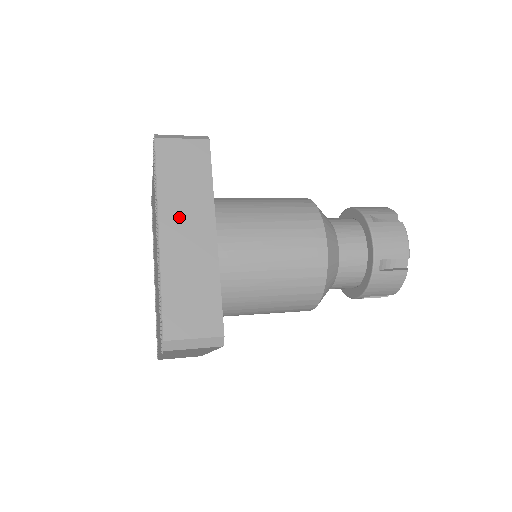
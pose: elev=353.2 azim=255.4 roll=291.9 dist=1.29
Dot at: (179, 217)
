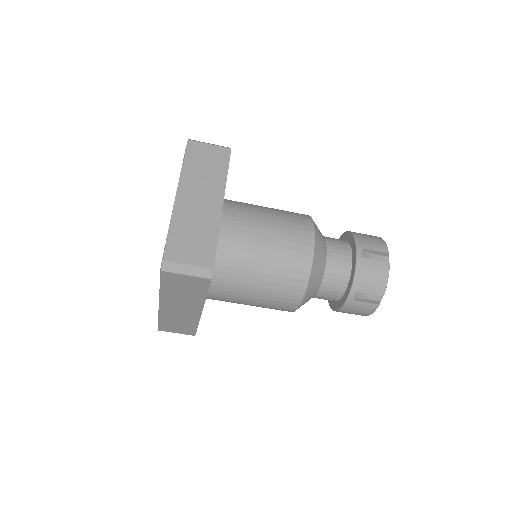
Dot at: occluded
